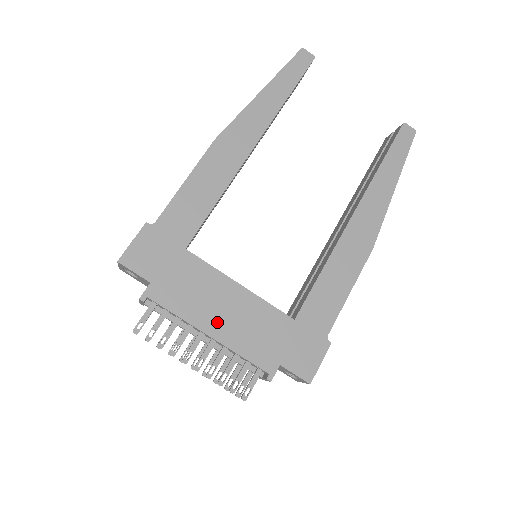
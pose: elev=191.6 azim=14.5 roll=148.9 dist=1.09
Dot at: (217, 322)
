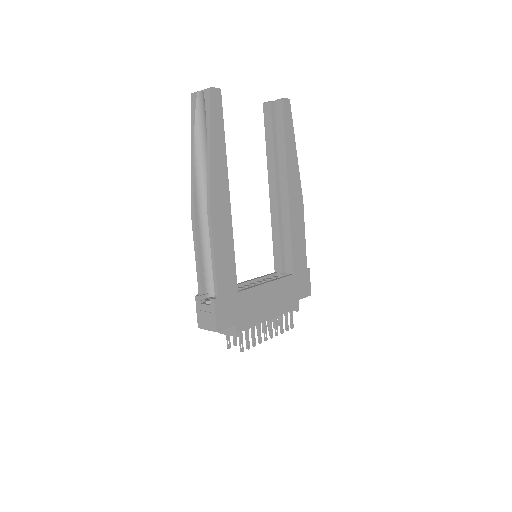
Dot at: (269, 310)
